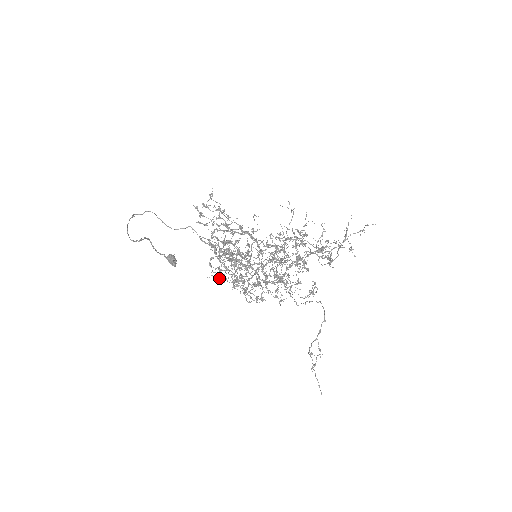
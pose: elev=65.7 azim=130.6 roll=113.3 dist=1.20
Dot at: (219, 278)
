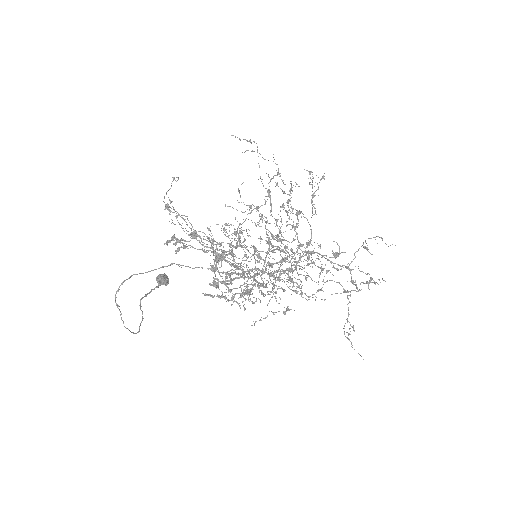
Dot at: occluded
